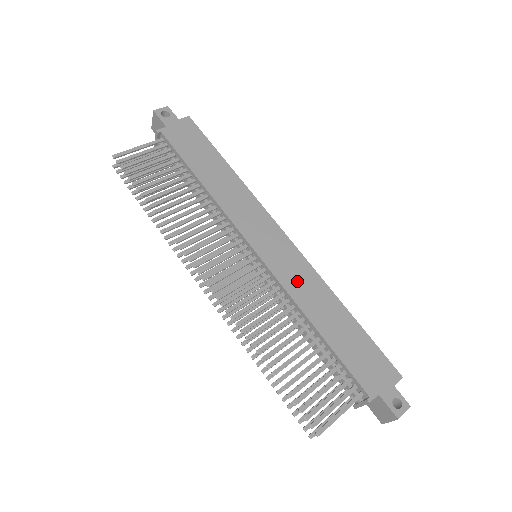
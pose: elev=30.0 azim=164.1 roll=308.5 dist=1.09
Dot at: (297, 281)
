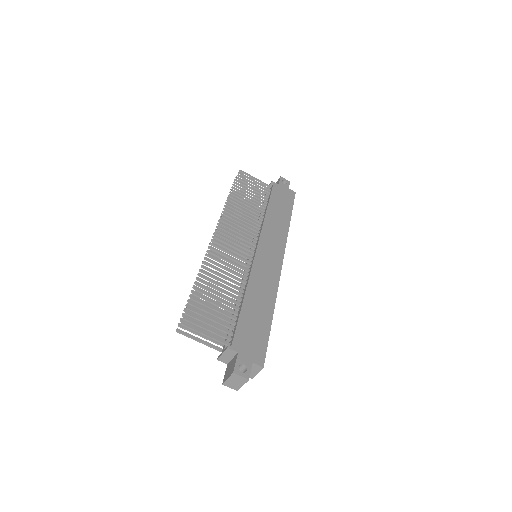
Dot at: (262, 276)
